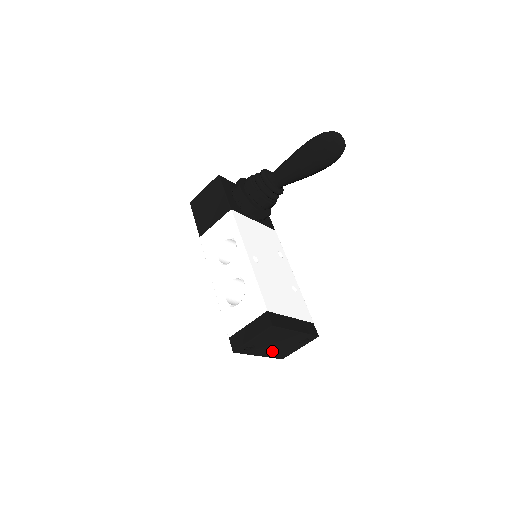
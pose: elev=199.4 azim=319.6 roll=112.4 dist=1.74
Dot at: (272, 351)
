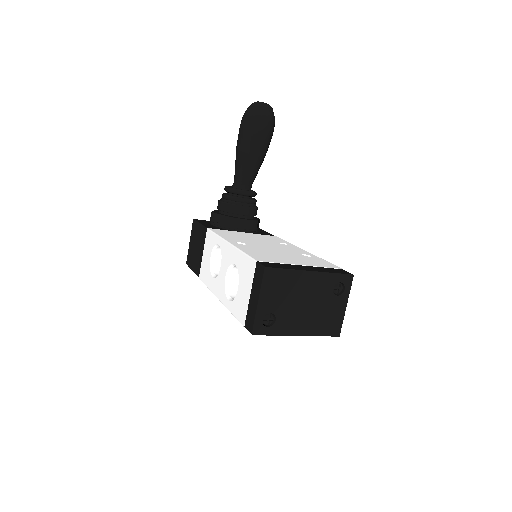
Dot at: (309, 321)
